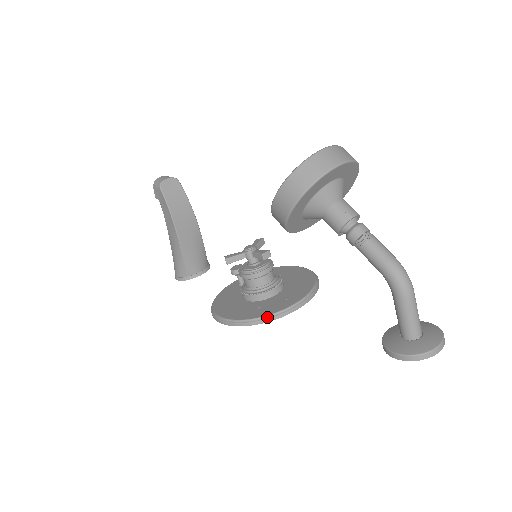
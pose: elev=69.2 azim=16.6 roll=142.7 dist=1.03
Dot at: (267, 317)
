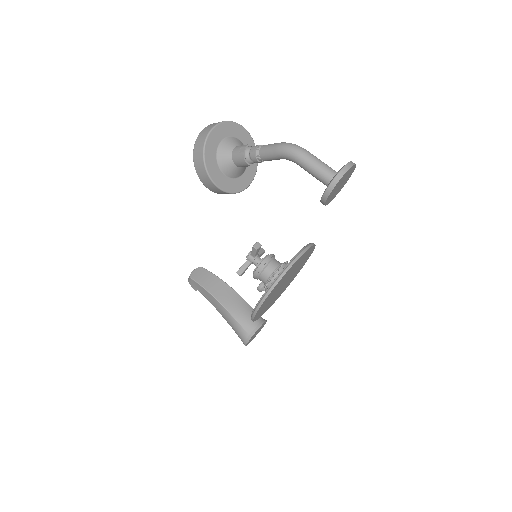
Dot at: (275, 280)
